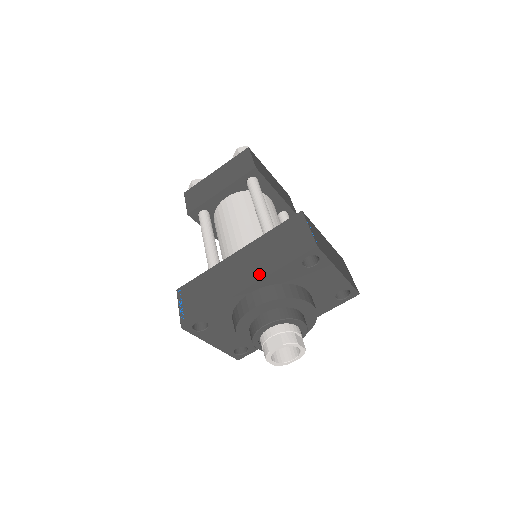
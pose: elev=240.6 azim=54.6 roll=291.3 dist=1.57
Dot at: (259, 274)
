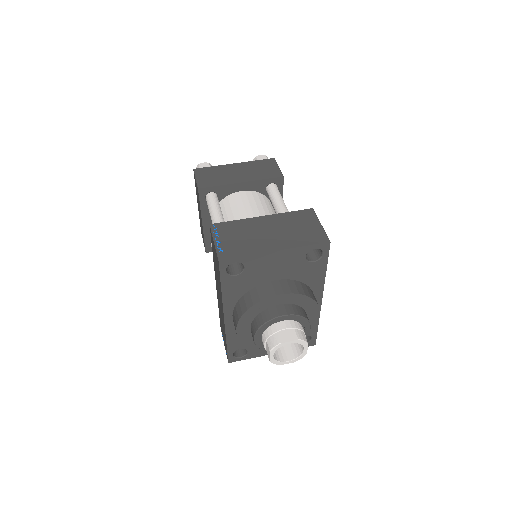
Dot at: (221, 301)
